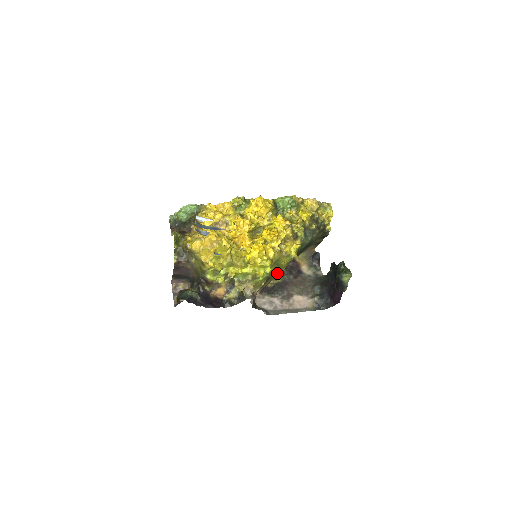
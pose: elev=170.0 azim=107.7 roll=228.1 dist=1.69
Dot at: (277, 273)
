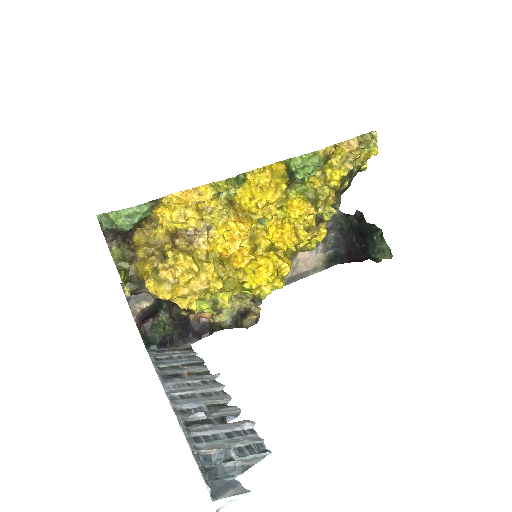
Dot at: occluded
